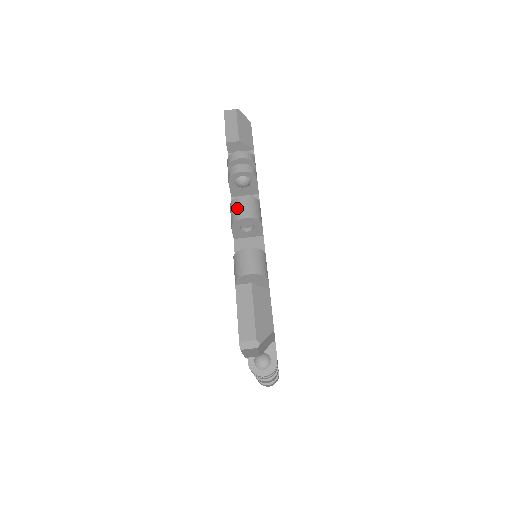
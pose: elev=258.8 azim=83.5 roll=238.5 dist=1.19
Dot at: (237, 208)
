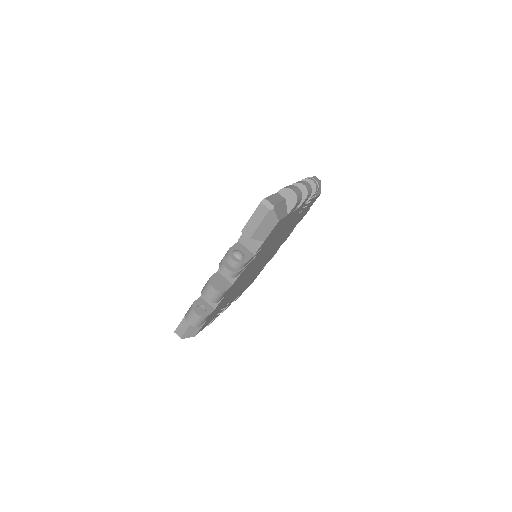
Dot at: (302, 181)
